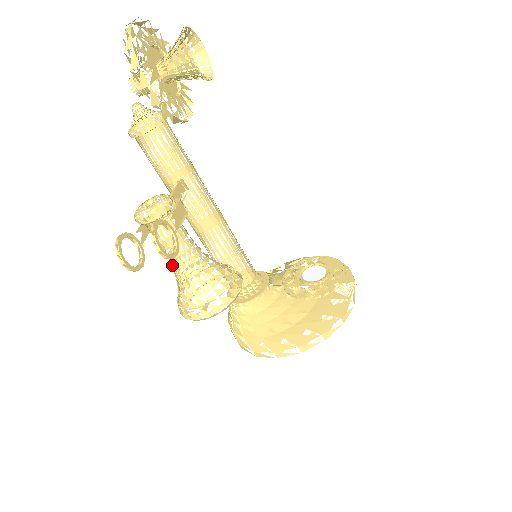
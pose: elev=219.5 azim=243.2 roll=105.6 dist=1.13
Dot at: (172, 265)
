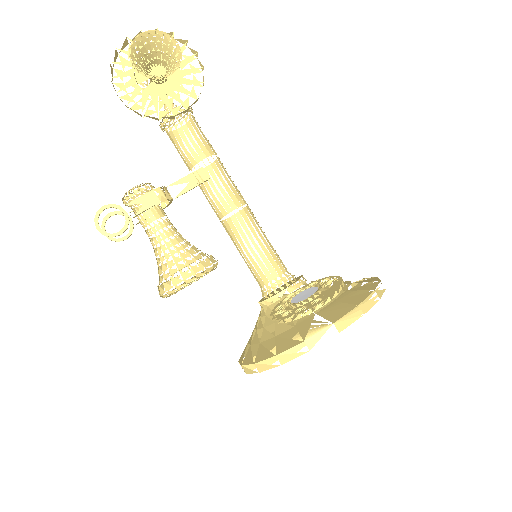
Dot at: occluded
